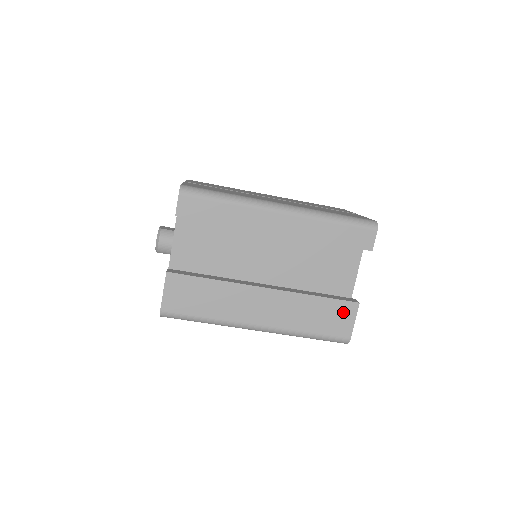
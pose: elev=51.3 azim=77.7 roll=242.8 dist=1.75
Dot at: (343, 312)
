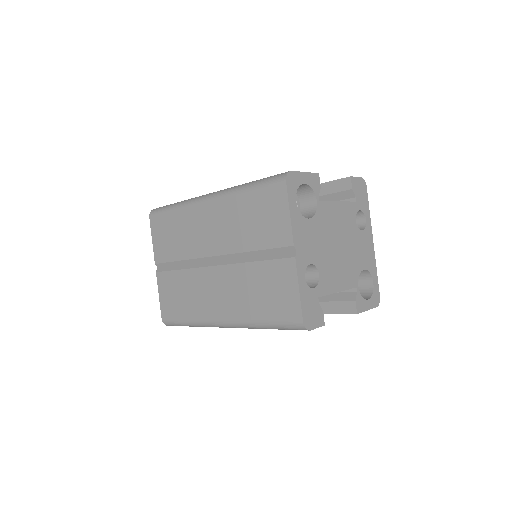
Dot at: occluded
